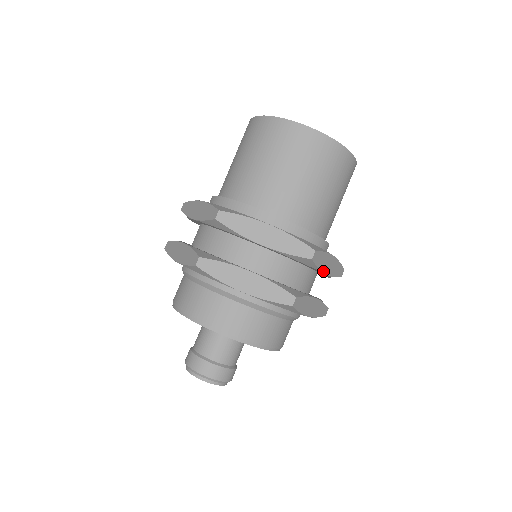
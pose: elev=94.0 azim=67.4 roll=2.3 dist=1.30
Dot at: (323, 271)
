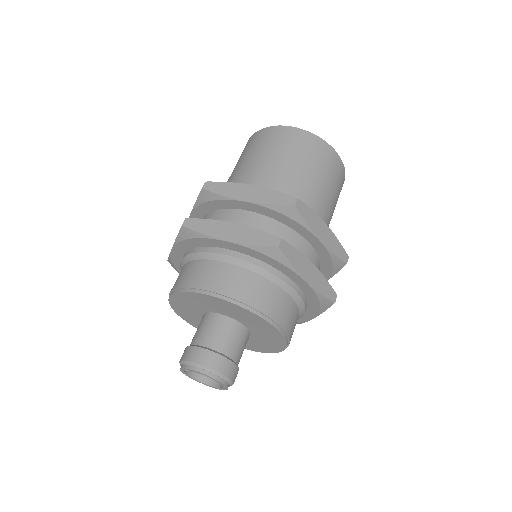
Dot at: (316, 234)
